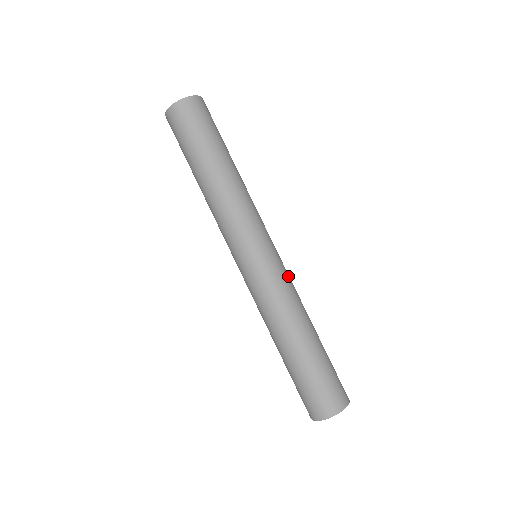
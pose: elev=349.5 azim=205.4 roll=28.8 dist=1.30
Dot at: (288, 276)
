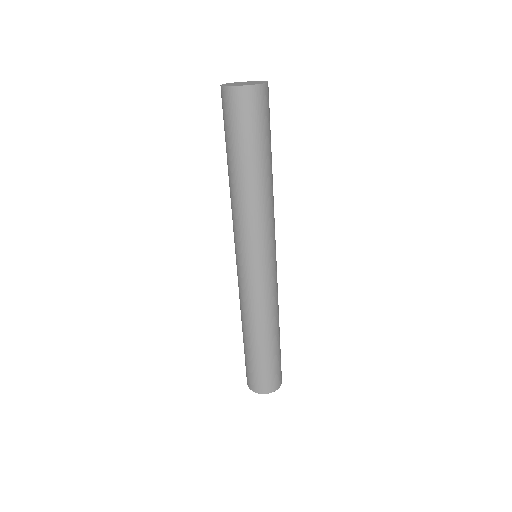
Dot at: occluded
